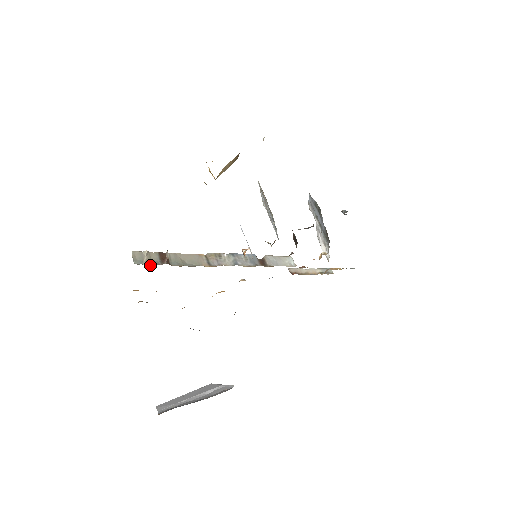
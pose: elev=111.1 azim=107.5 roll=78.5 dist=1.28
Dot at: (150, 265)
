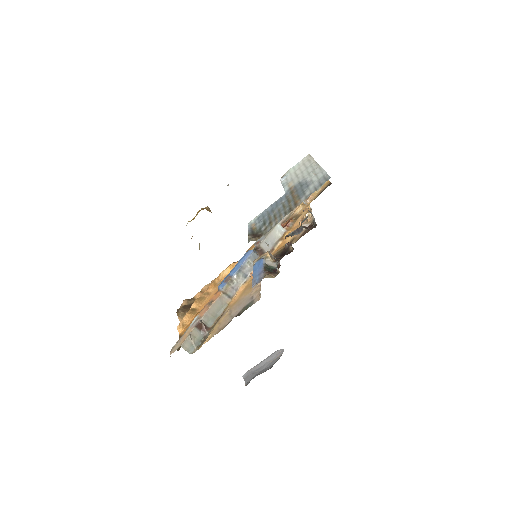
Dot at: (199, 343)
